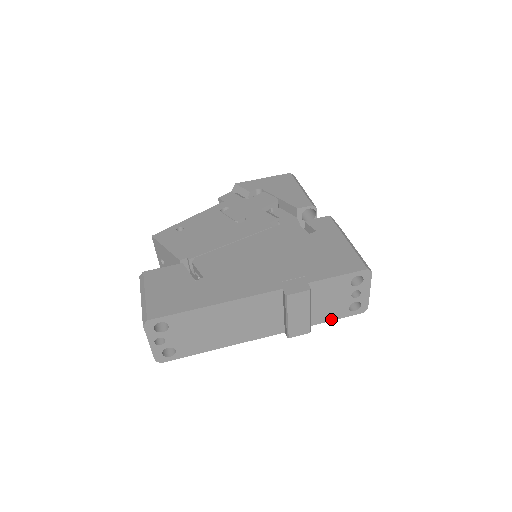
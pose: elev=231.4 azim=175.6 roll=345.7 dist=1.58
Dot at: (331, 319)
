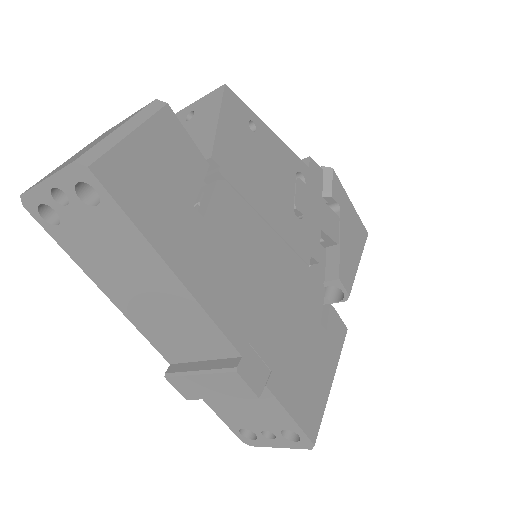
Dot at: (217, 411)
